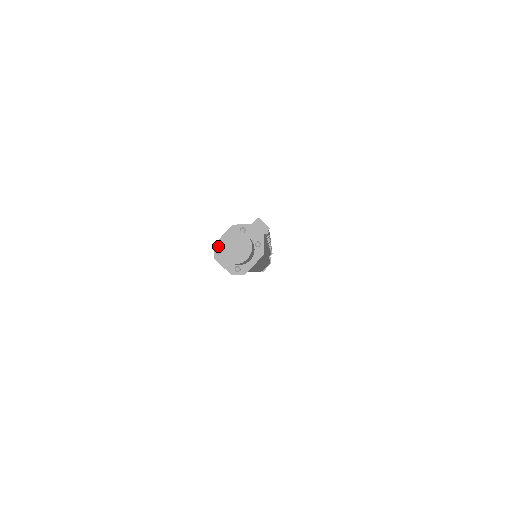
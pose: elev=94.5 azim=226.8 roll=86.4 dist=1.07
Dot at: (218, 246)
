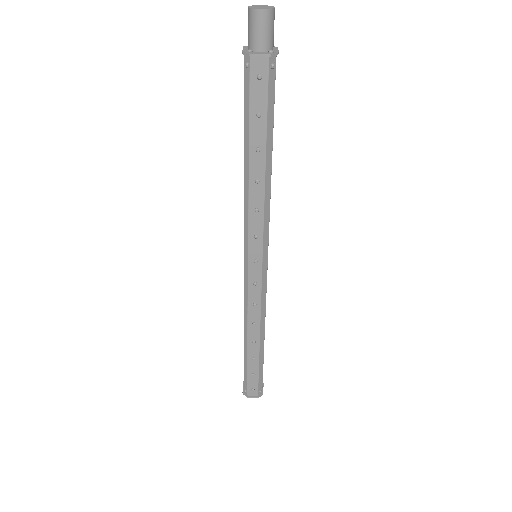
Dot at: (251, 8)
